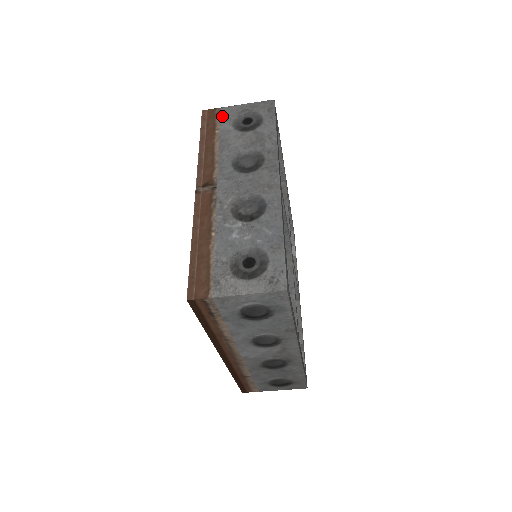
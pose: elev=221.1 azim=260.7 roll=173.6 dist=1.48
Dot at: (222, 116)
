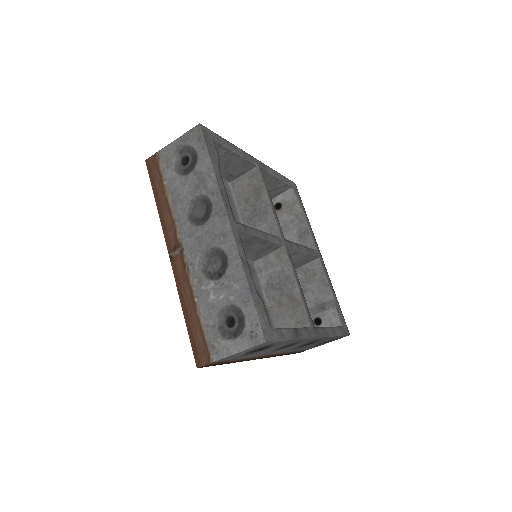
Dot at: (163, 162)
